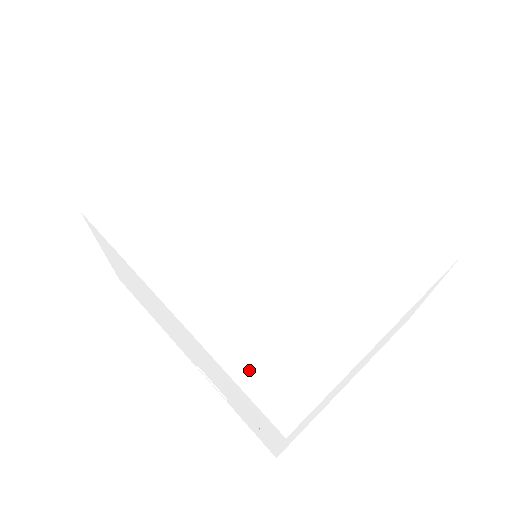
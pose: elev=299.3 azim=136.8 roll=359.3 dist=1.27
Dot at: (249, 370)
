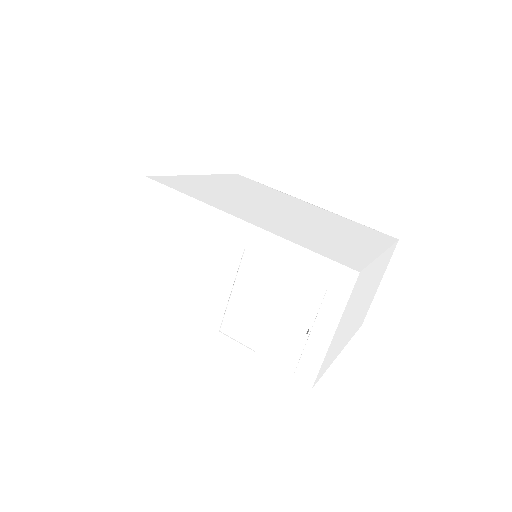
Dot at: (314, 247)
